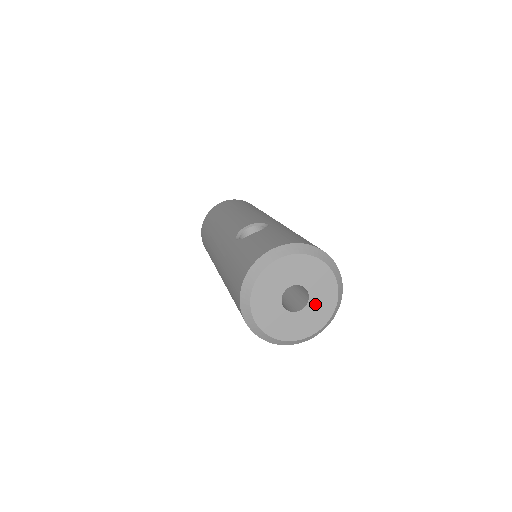
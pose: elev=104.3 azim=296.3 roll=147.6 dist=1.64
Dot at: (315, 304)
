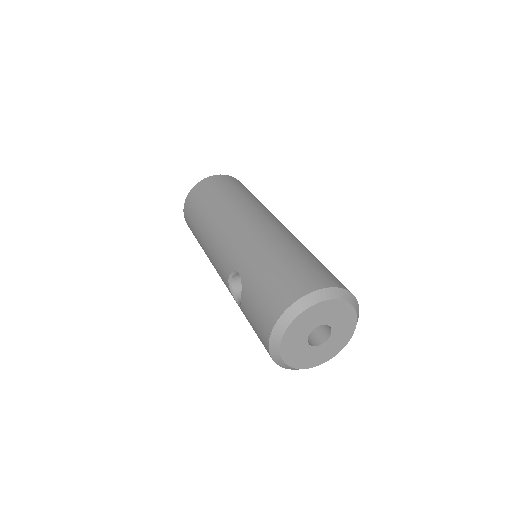
Dot at: (335, 320)
